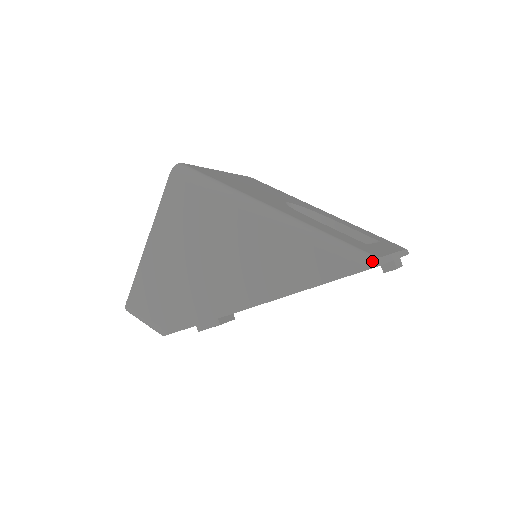
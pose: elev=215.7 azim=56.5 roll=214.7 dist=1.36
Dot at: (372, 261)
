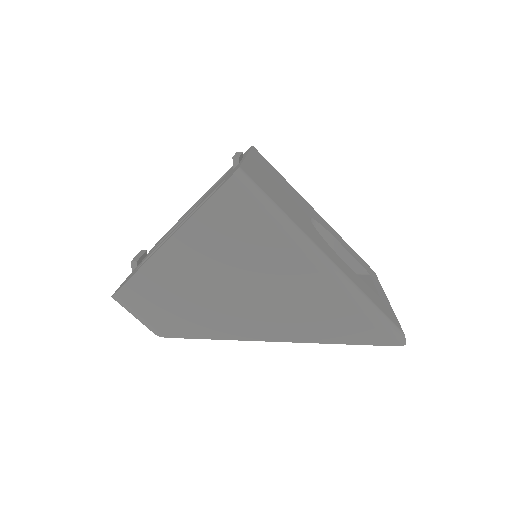
Dot at: (402, 339)
